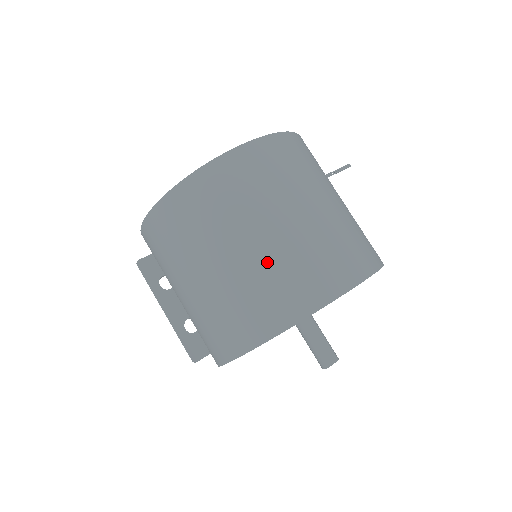
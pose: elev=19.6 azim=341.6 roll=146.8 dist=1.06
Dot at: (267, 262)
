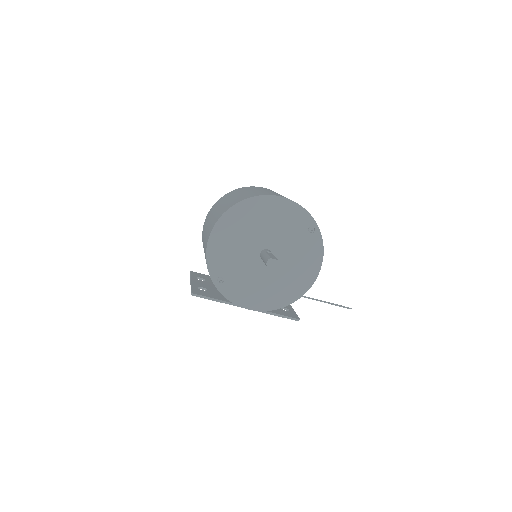
Dot at: (251, 192)
